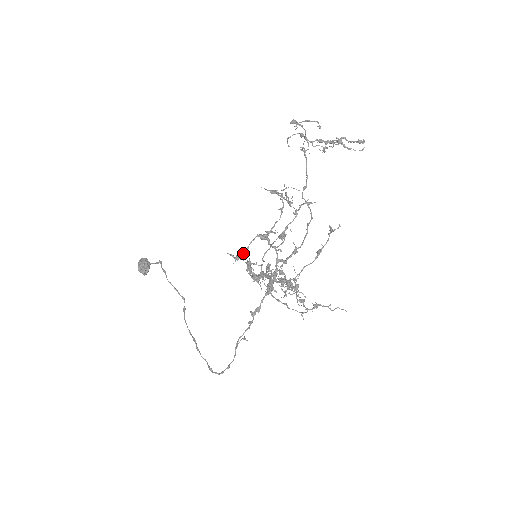
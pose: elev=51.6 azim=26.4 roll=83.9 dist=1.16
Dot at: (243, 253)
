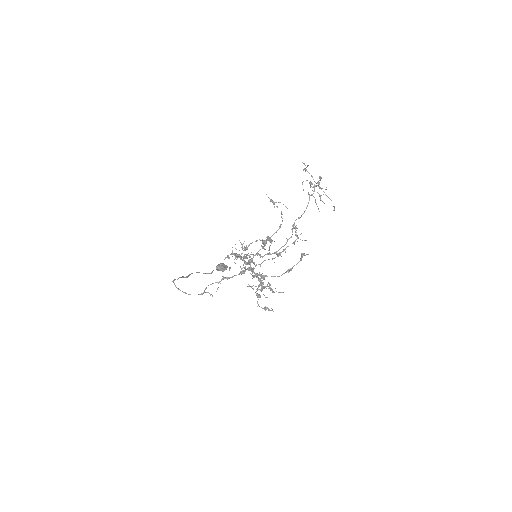
Dot at: occluded
